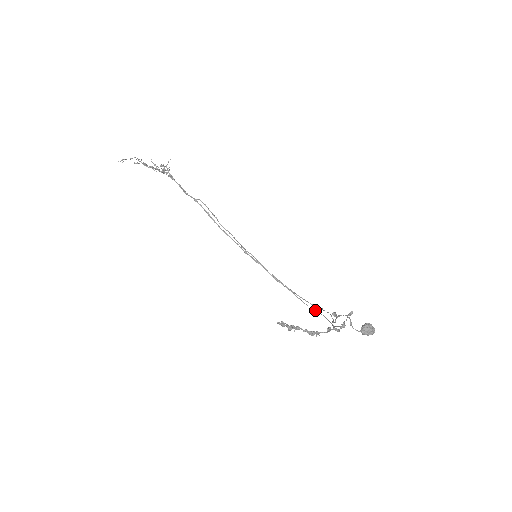
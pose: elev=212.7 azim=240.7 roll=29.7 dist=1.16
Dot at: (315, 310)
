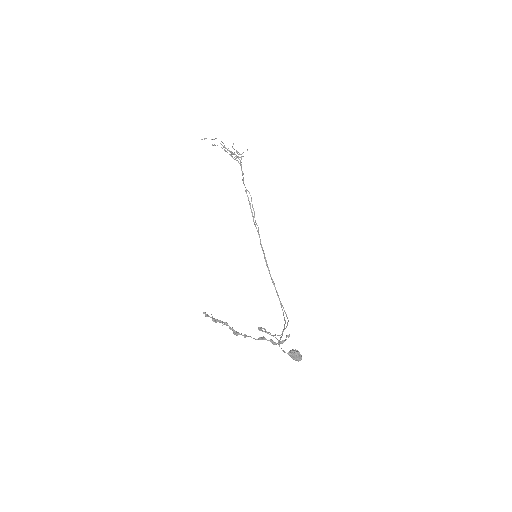
Dot at: (285, 320)
